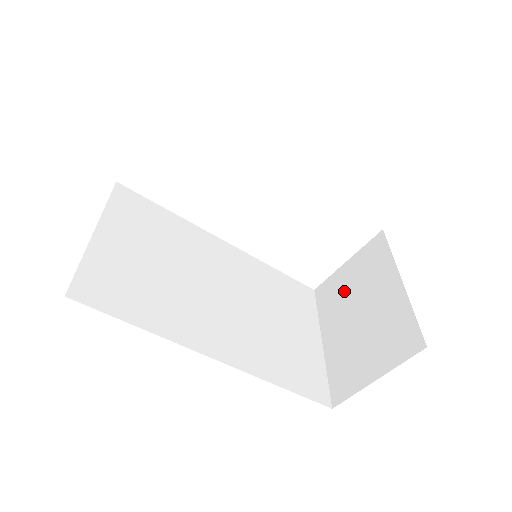
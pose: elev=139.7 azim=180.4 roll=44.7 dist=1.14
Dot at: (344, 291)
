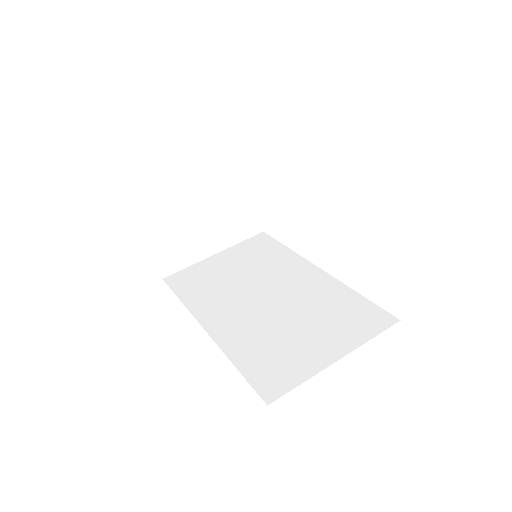
Dot at: occluded
